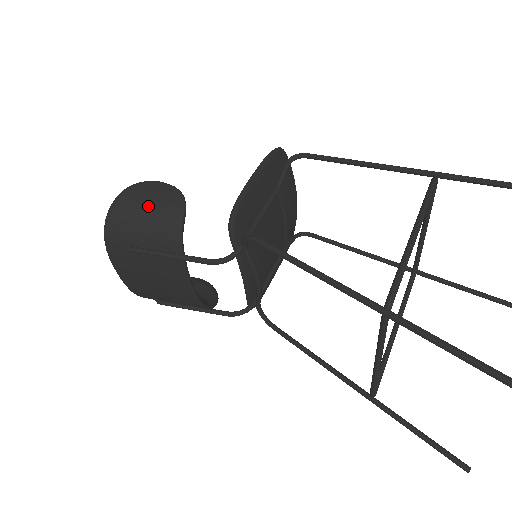
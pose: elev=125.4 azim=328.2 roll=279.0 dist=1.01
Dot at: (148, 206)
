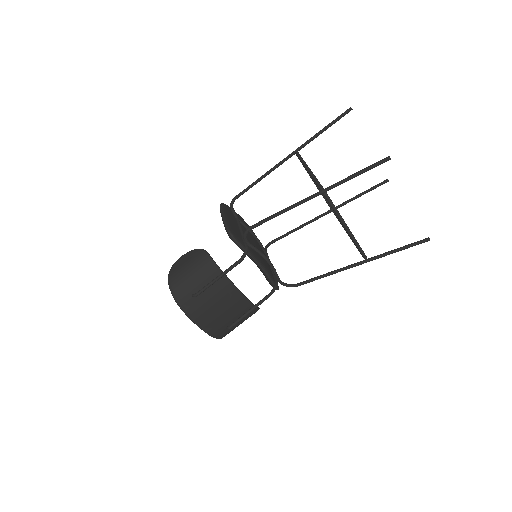
Dot at: (188, 267)
